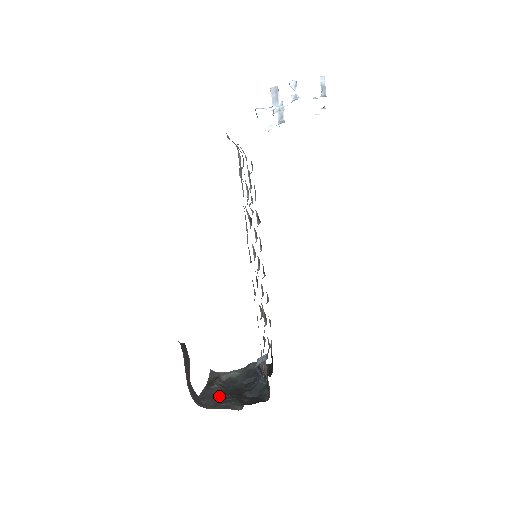
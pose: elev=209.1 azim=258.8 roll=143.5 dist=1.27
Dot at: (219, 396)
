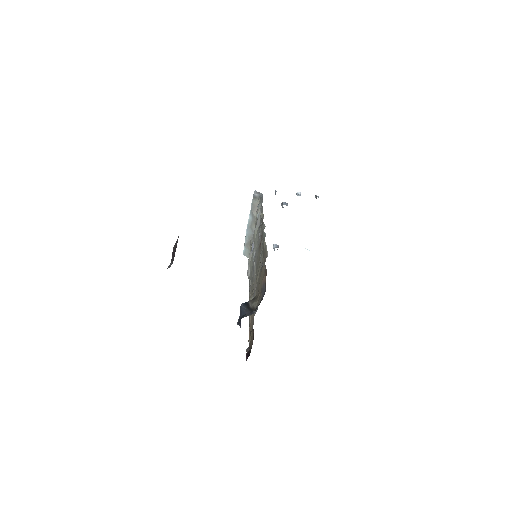
Dot at: occluded
